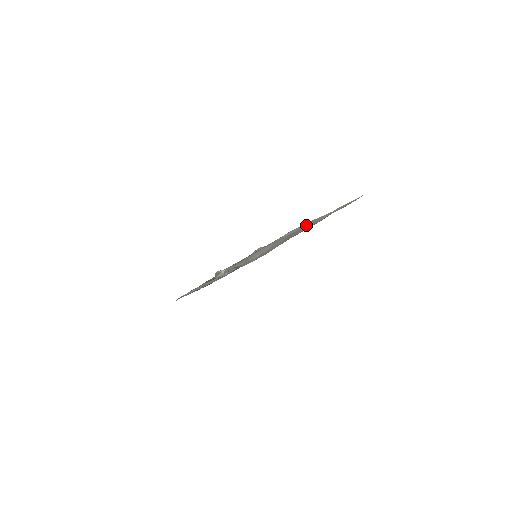
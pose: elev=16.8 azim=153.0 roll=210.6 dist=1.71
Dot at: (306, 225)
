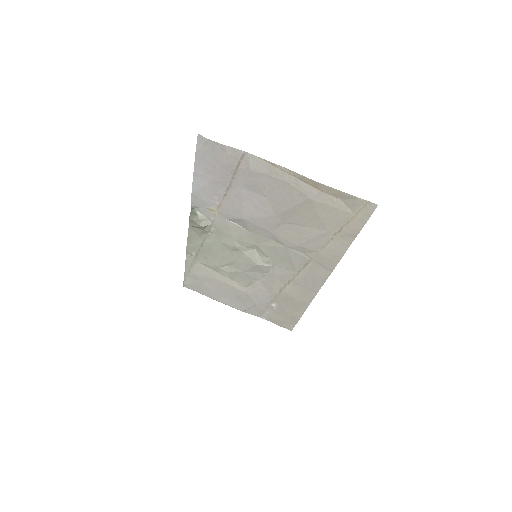
Dot at: (277, 175)
